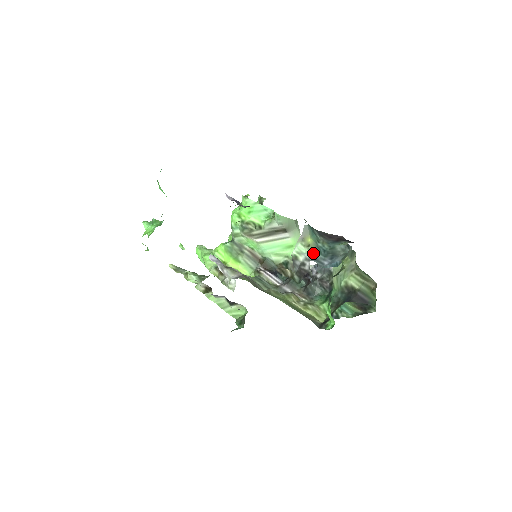
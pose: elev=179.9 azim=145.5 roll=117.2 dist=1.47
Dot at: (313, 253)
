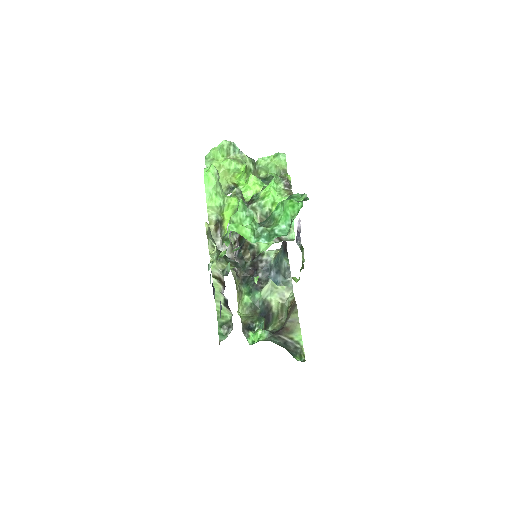
Dot at: (273, 261)
